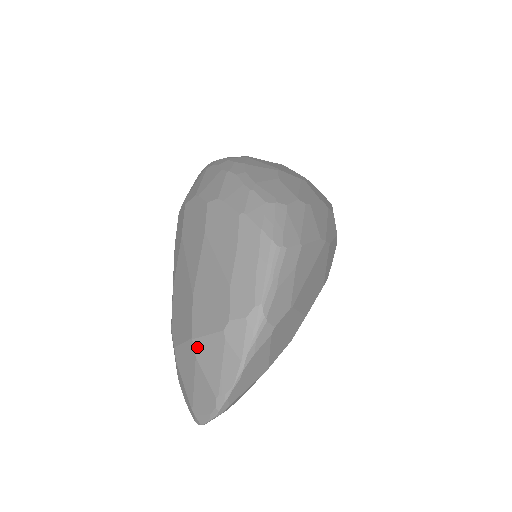
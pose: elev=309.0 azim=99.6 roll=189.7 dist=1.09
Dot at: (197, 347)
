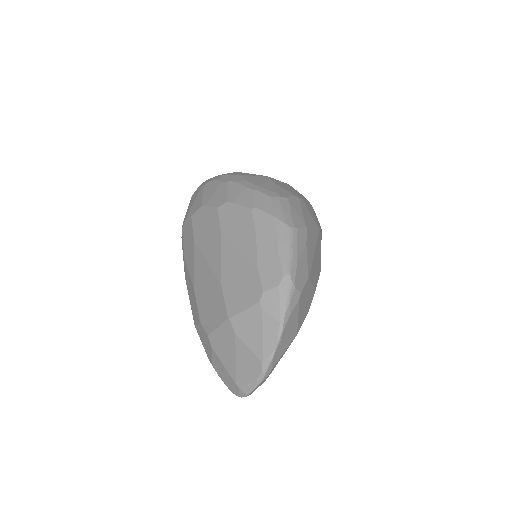
Dot at: (235, 324)
